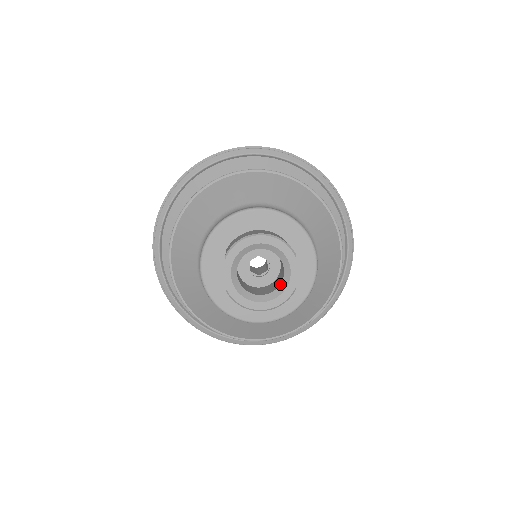
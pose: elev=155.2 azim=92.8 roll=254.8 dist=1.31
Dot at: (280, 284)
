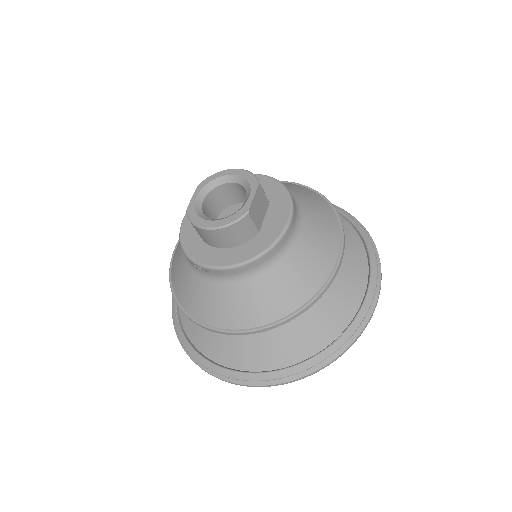
Dot at: occluded
